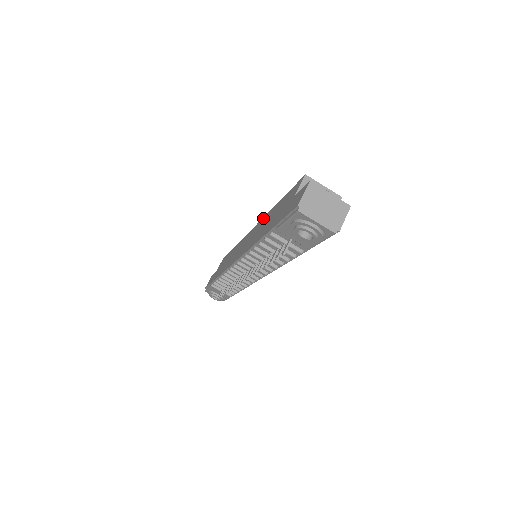
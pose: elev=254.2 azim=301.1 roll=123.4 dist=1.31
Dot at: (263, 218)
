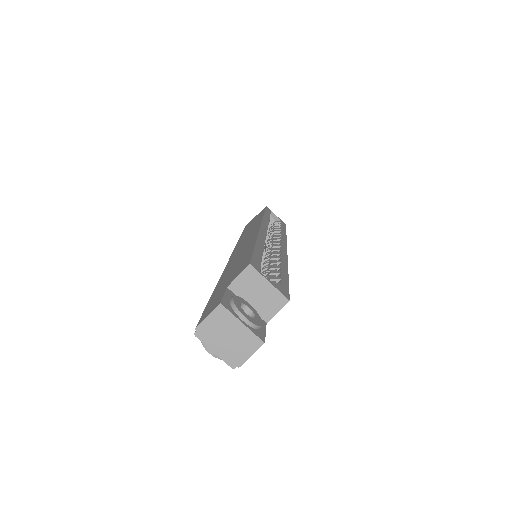
Dot at: (256, 235)
